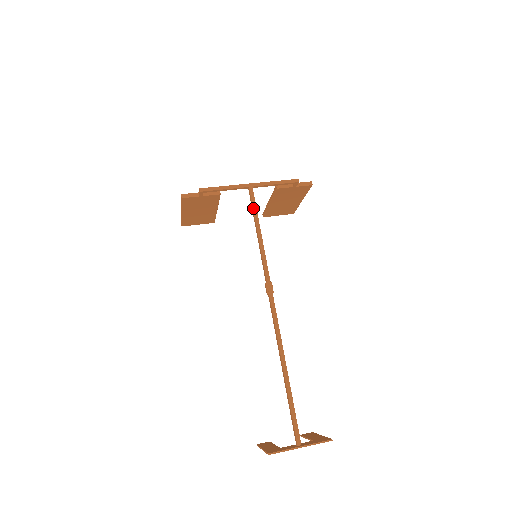
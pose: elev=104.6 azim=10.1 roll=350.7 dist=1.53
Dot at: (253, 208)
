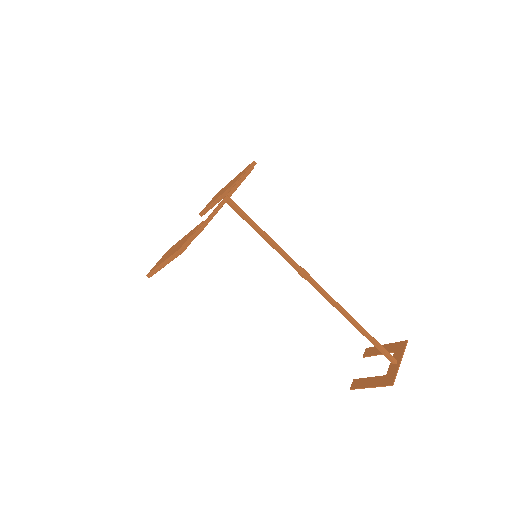
Dot at: (246, 217)
